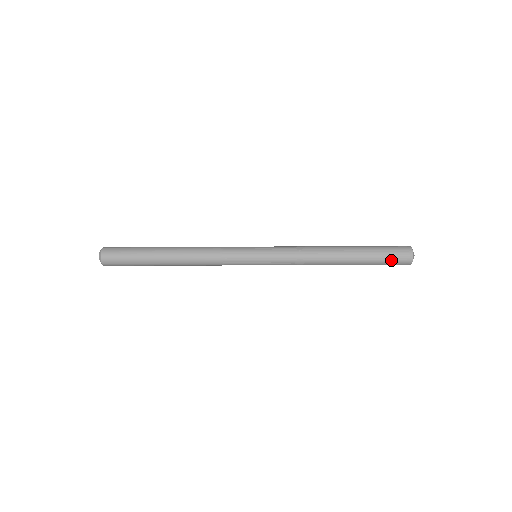
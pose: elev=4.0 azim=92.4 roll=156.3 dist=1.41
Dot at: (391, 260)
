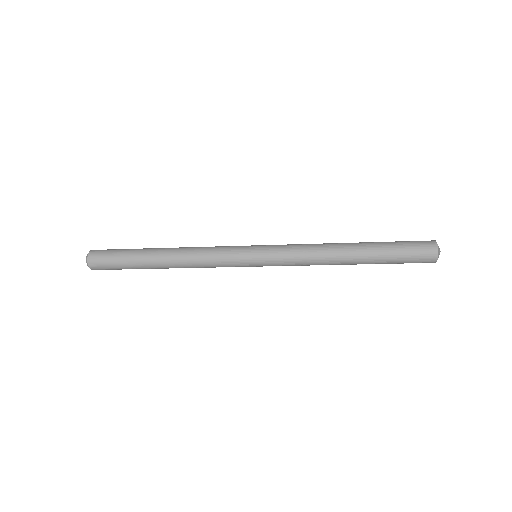
Dot at: (412, 255)
